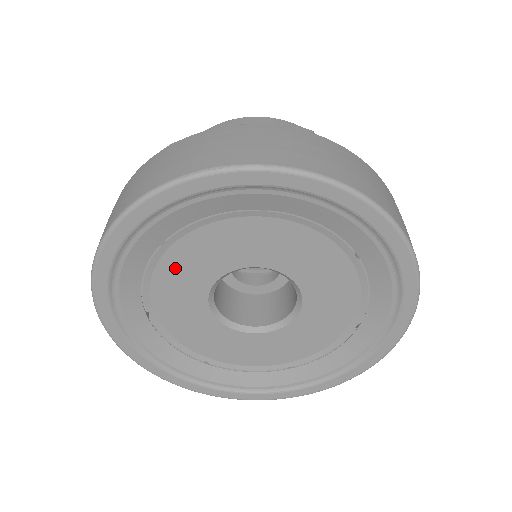
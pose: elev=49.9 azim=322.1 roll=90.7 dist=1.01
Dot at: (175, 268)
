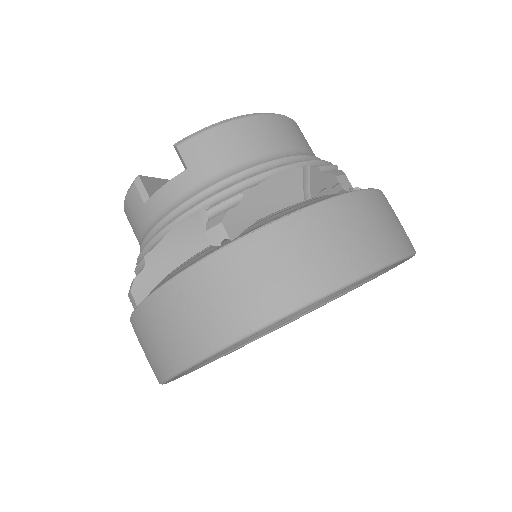
Dot at: occluded
